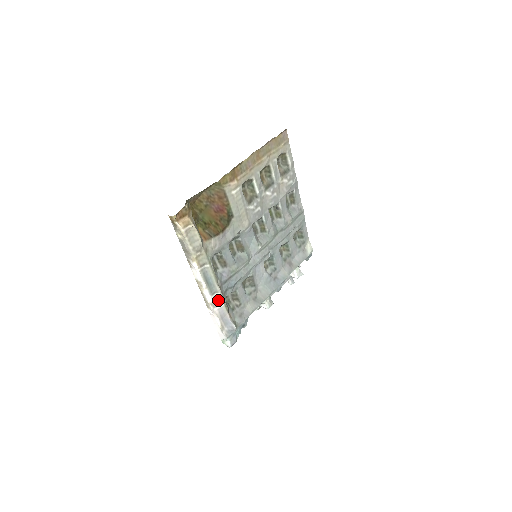
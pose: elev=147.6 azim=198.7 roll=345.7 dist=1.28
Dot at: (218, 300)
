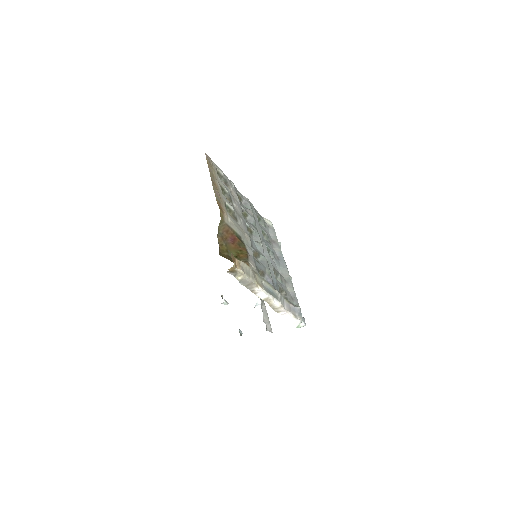
Dot at: (282, 300)
